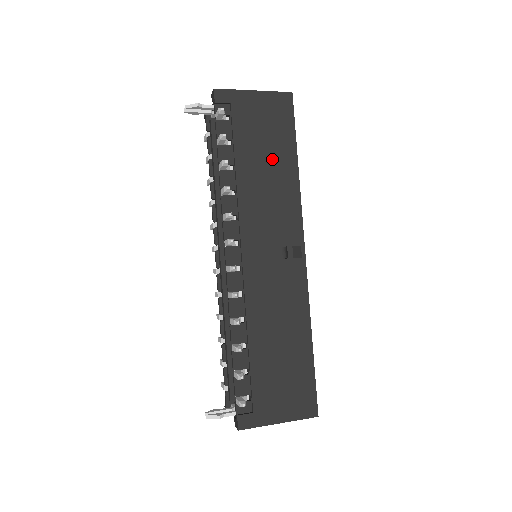
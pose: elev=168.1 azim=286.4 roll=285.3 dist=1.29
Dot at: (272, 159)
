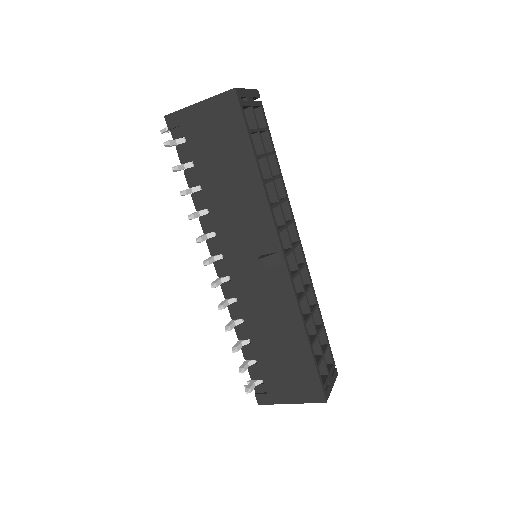
Dot at: (232, 170)
